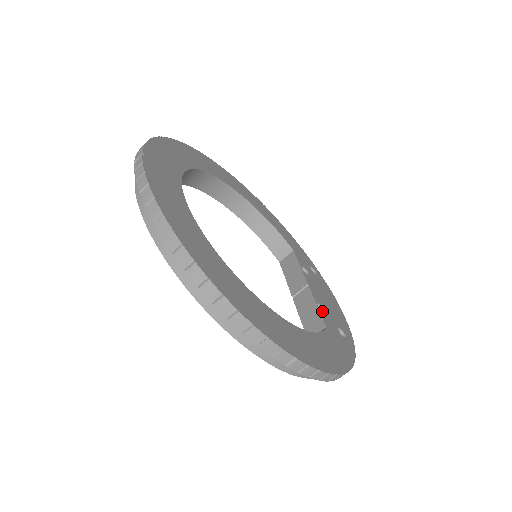
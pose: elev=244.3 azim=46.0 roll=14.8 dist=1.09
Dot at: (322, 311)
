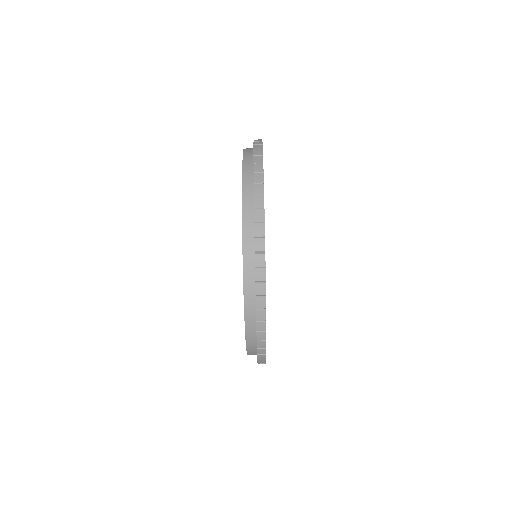
Dot at: occluded
